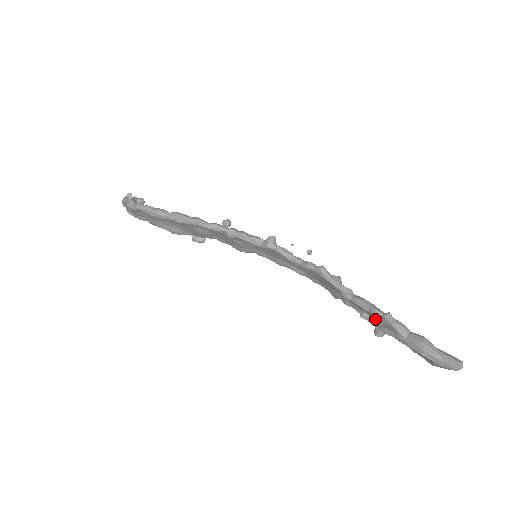
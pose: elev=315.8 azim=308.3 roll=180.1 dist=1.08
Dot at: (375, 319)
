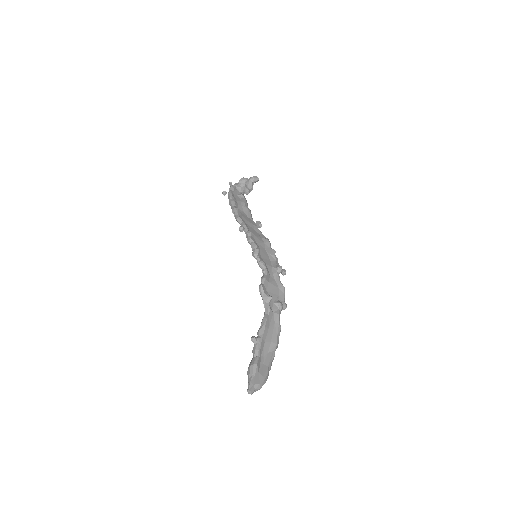
Dot at: (267, 336)
